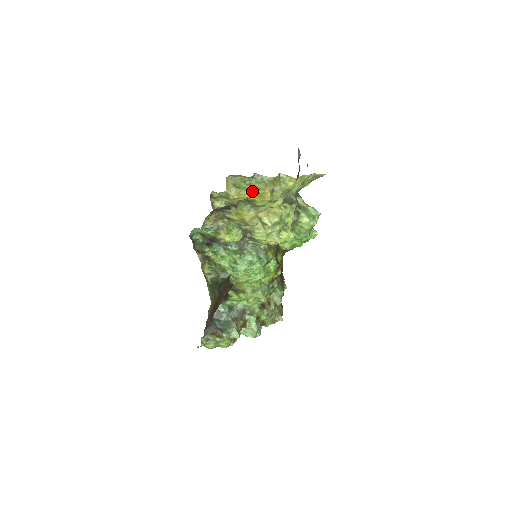
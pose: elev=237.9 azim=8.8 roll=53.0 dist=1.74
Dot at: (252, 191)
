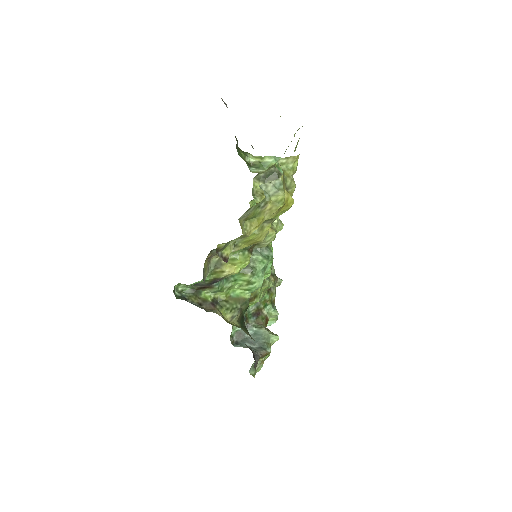
Dot at: (271, 210)
